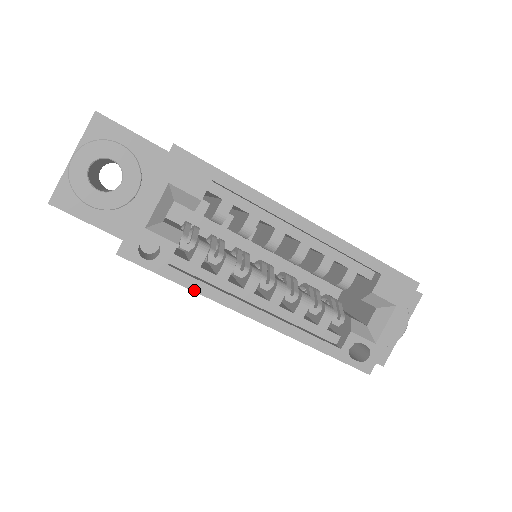
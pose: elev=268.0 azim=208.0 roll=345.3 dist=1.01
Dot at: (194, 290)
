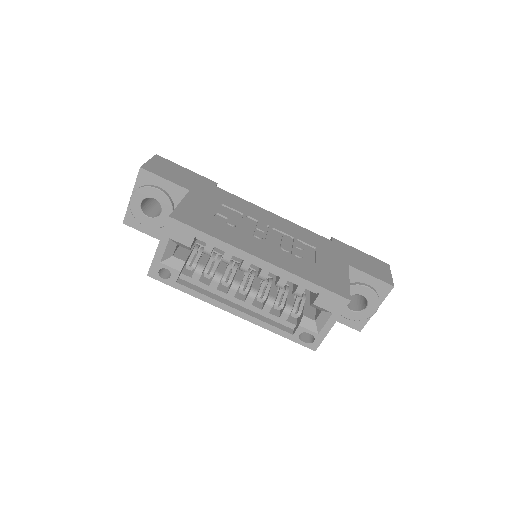
Dot at: (194, 296)
